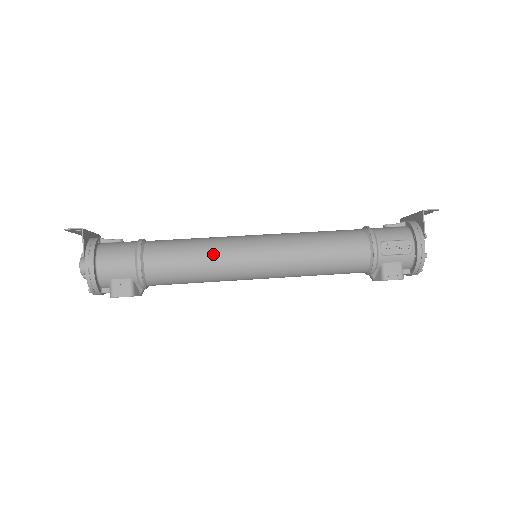
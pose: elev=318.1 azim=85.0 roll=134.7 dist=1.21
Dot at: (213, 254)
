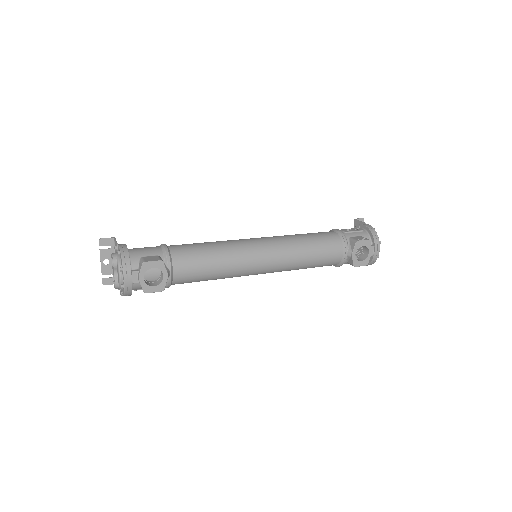
Dot at: (222, 241)
